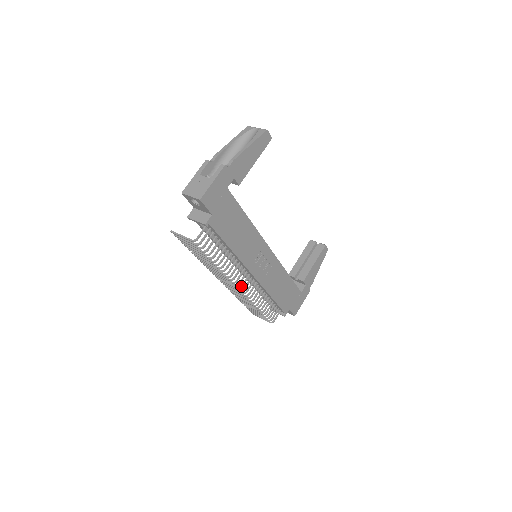
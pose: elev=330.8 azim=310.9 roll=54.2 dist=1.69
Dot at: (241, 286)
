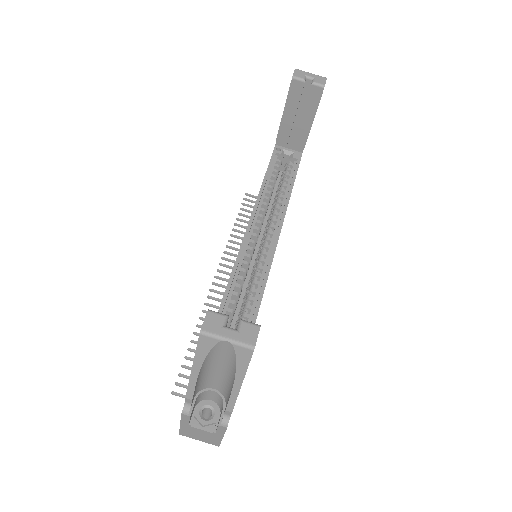
Dot at: occluded
